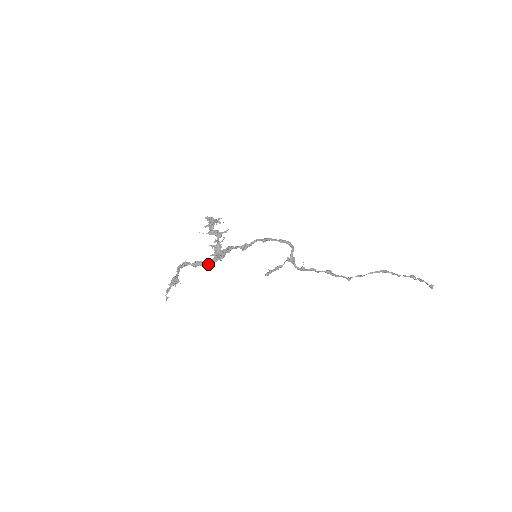
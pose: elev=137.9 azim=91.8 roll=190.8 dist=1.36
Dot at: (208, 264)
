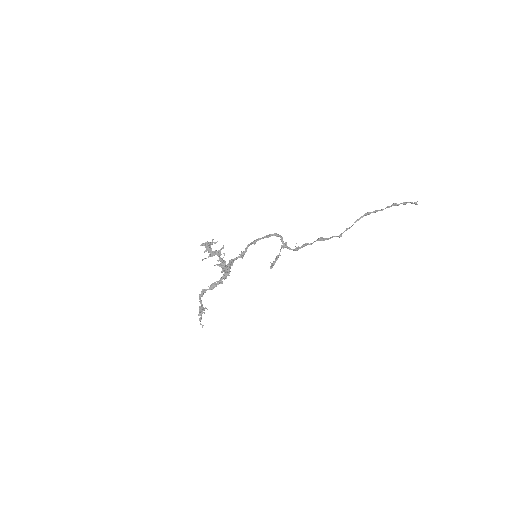
Dot at: (221, 282)
